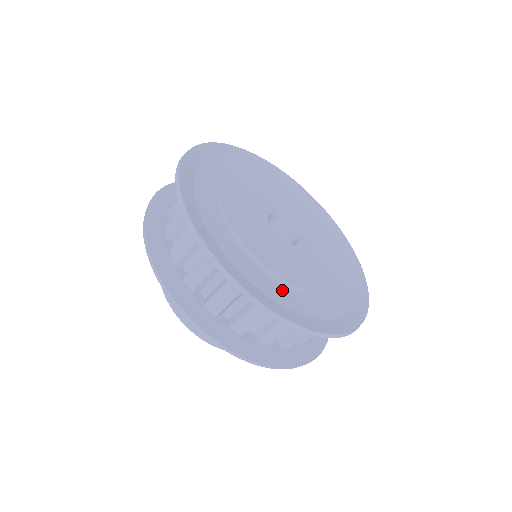
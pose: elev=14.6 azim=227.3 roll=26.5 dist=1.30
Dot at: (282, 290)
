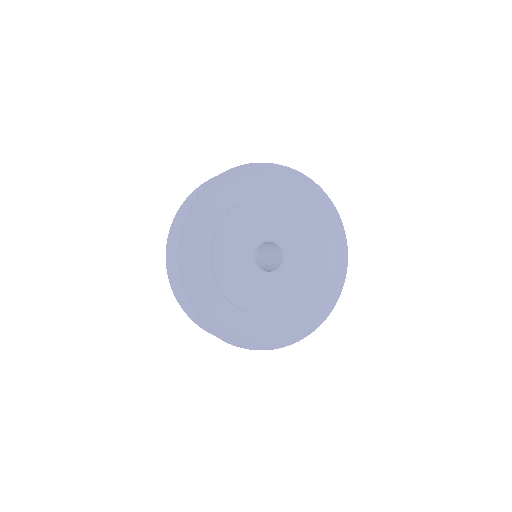
Dot at: (250, 320)
